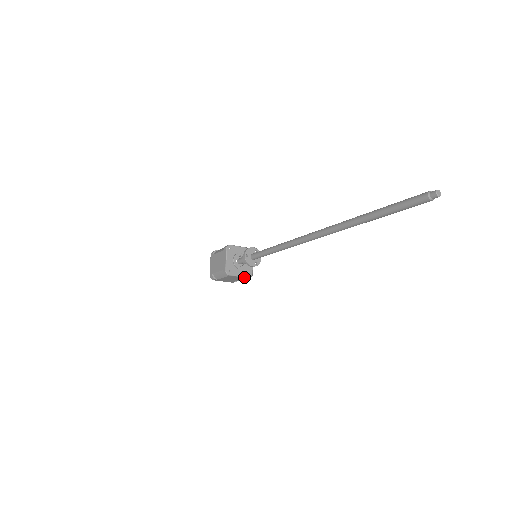
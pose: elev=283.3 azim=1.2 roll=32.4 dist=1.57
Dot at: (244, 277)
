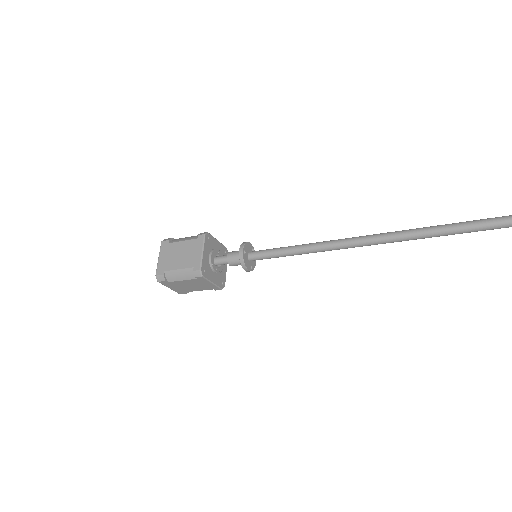
Dot at: (217, 286)
